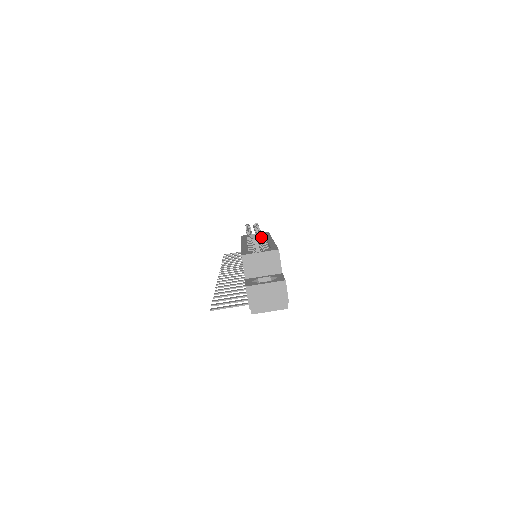
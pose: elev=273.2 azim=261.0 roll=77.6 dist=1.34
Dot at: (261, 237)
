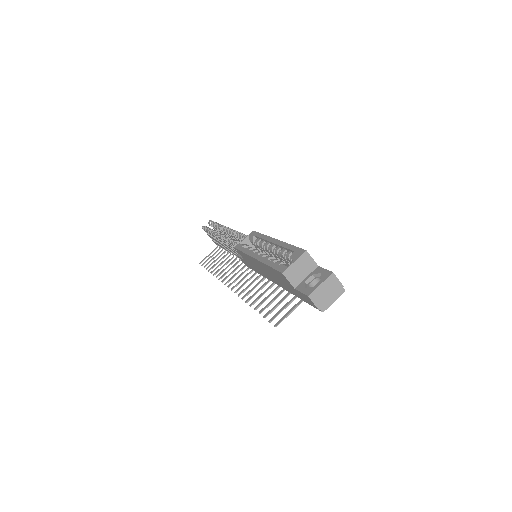
Dot at: (254, 239)
